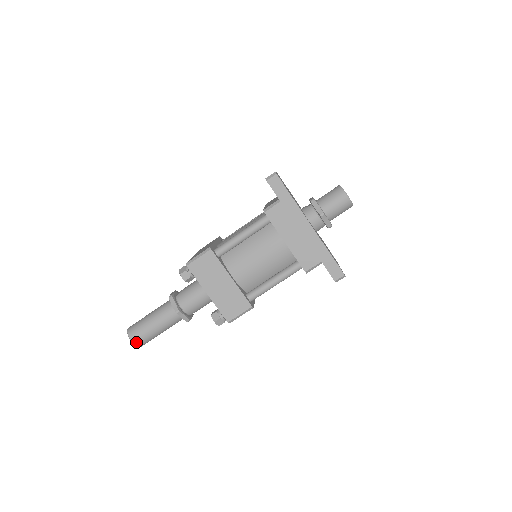
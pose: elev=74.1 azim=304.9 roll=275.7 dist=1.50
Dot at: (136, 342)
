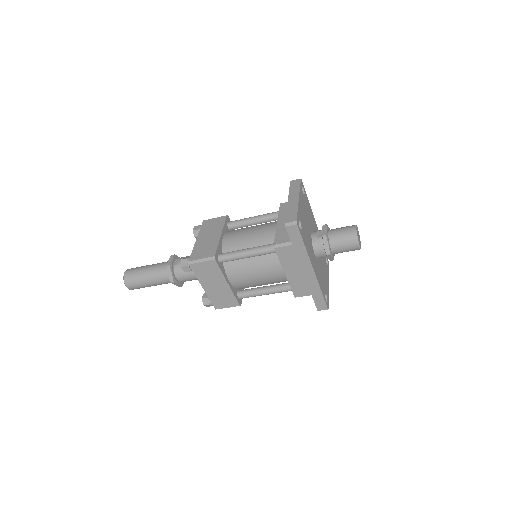
Dot at: (130, 288)
